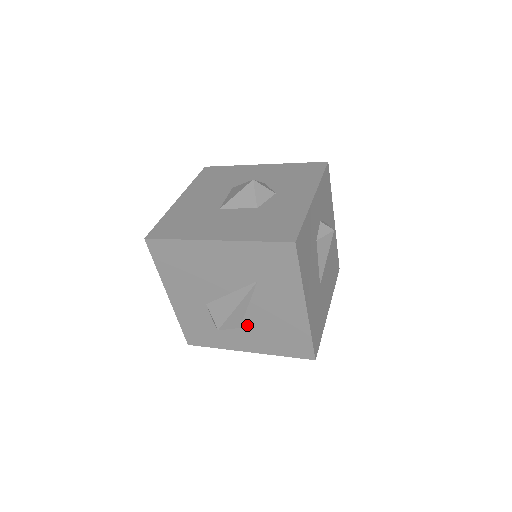
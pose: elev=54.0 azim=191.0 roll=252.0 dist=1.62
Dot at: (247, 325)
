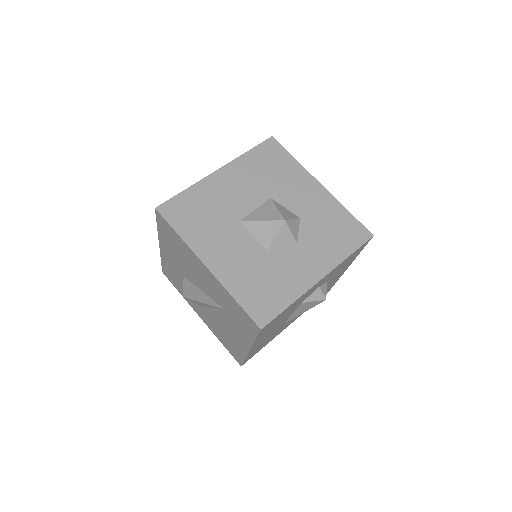
Dot at: (206, 311)
